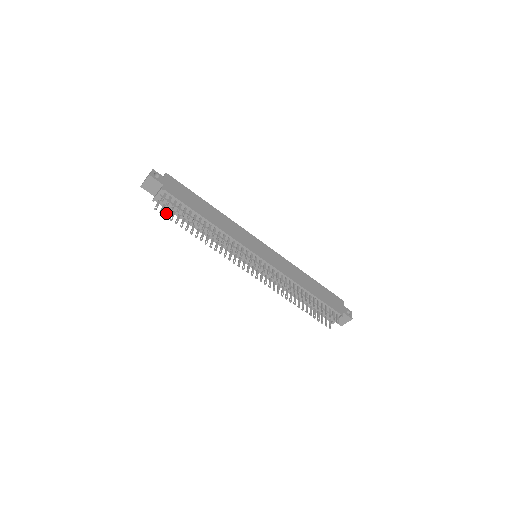
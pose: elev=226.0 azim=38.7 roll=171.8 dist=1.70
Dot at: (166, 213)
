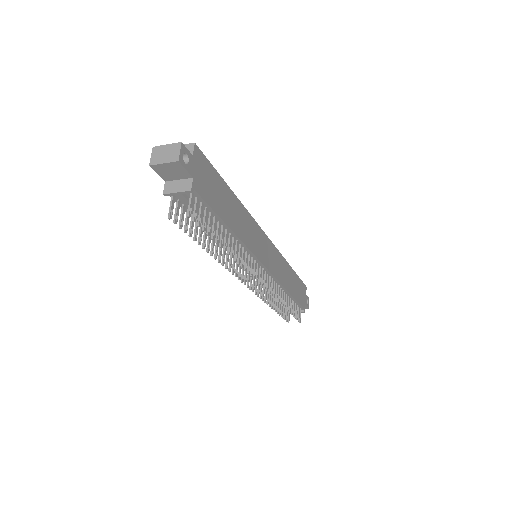
Dot at: (180, 219)
